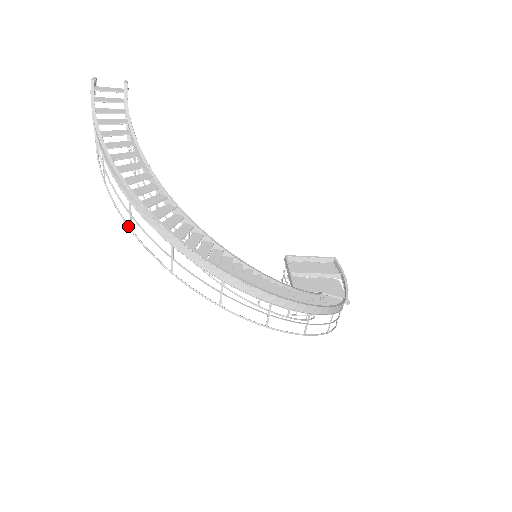
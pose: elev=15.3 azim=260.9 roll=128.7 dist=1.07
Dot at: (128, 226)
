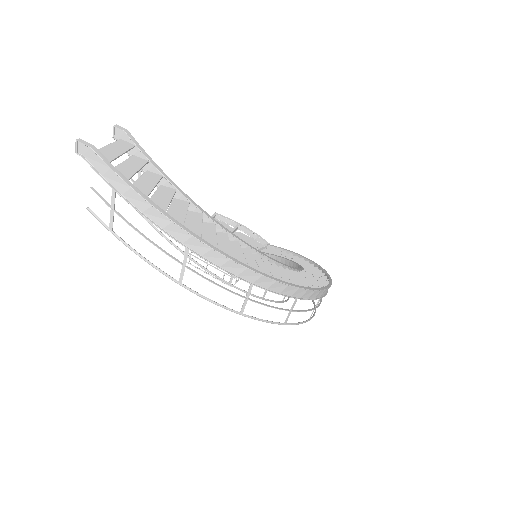
Dot at: (237, 312)
